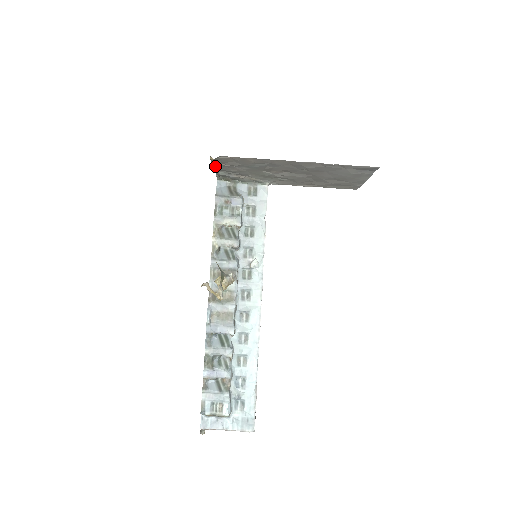
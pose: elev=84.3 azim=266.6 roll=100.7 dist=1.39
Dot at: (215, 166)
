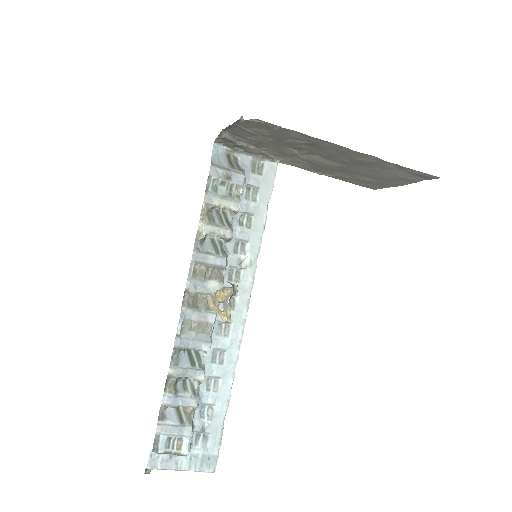
Dot at: (230, 127)
